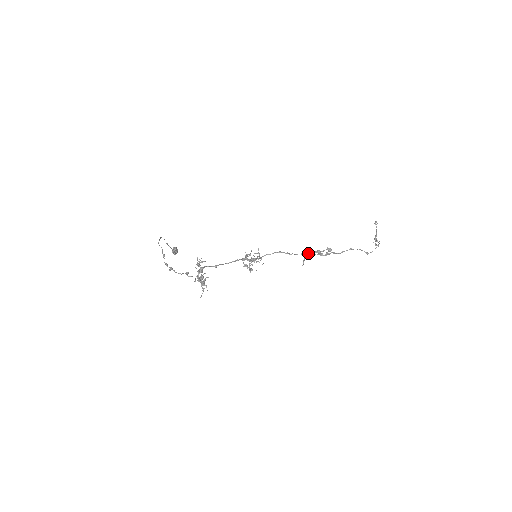
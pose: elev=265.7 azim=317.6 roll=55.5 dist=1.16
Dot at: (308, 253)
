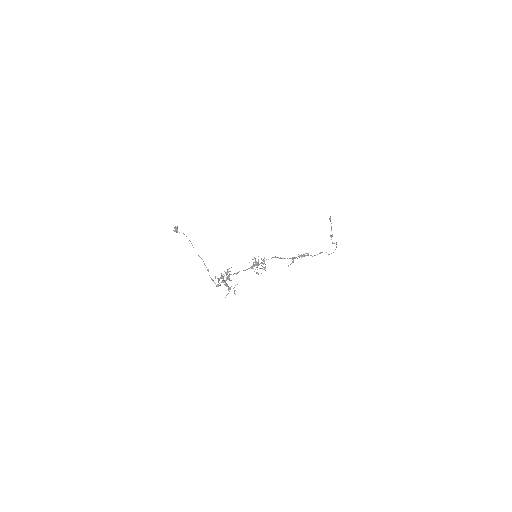
Dot at: (294, 258)
